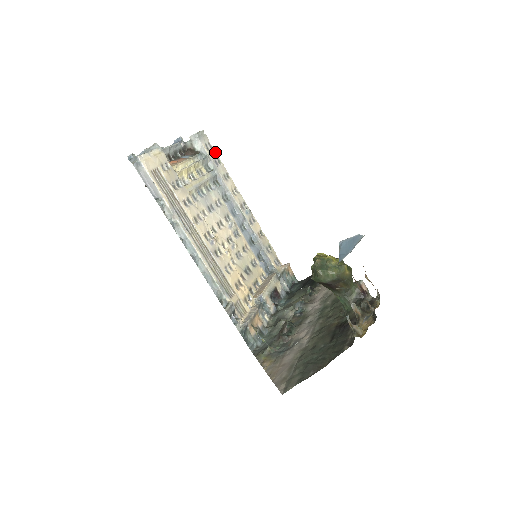
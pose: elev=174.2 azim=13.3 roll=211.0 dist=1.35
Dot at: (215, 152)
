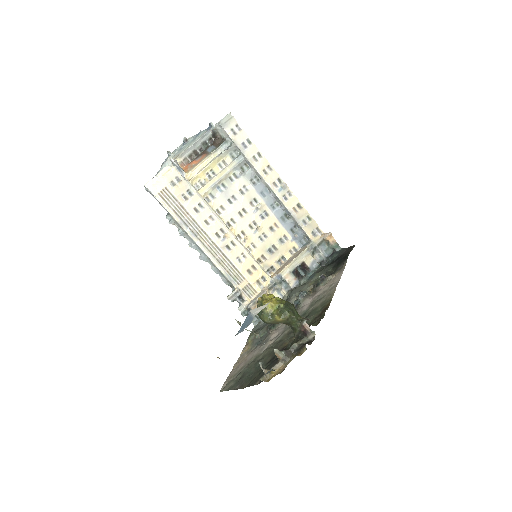
Dot at: (244, 133)
